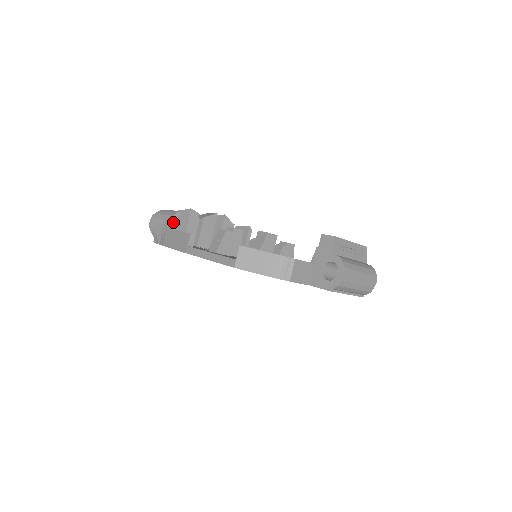
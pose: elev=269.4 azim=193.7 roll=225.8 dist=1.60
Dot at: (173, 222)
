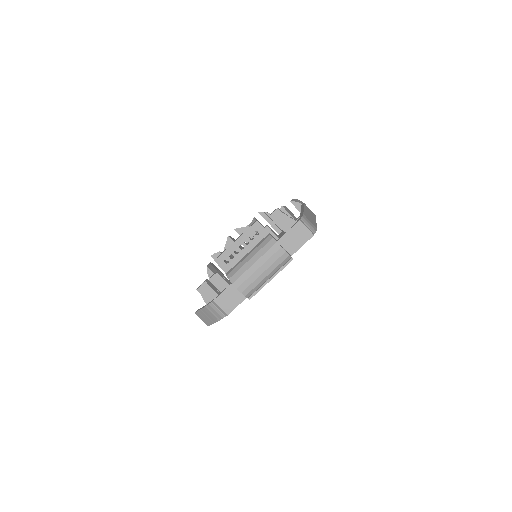
Dot at: occluded
